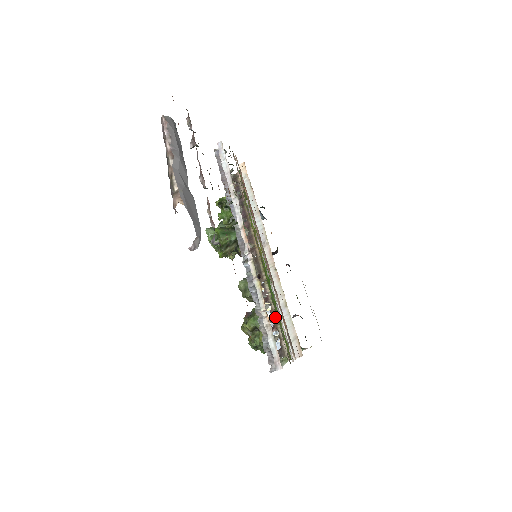
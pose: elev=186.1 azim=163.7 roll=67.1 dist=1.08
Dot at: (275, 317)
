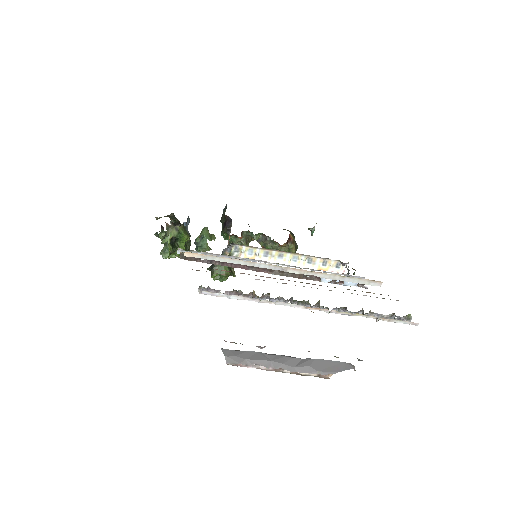
Dot at: occluded
